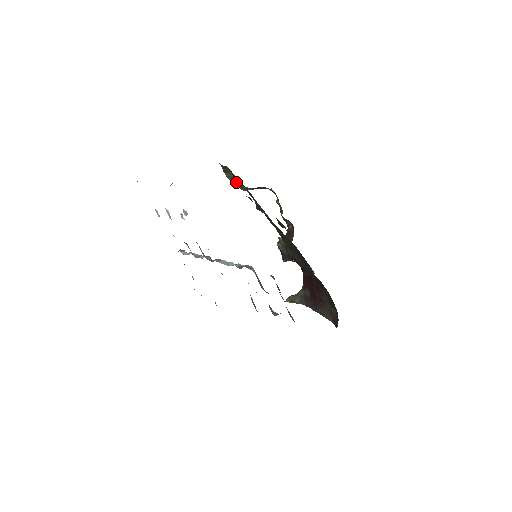
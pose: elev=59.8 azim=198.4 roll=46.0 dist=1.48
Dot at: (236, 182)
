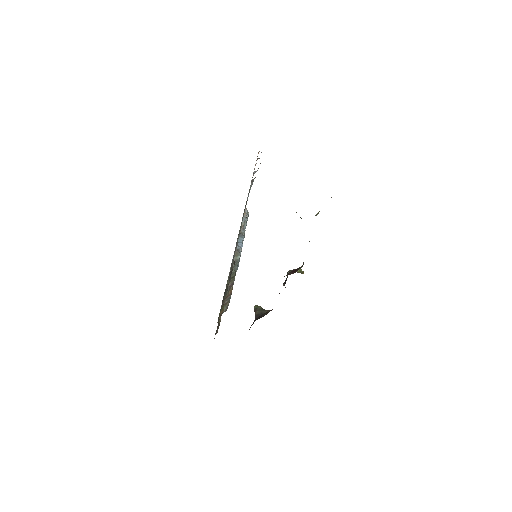
Dot at: occluded
